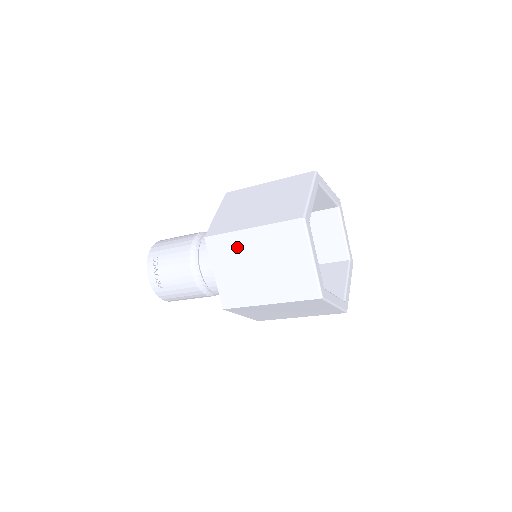
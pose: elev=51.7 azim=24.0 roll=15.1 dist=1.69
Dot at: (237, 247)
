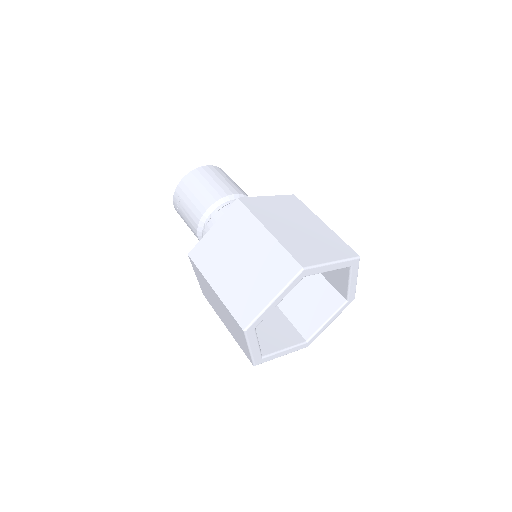
Dot at: (207, 285)
